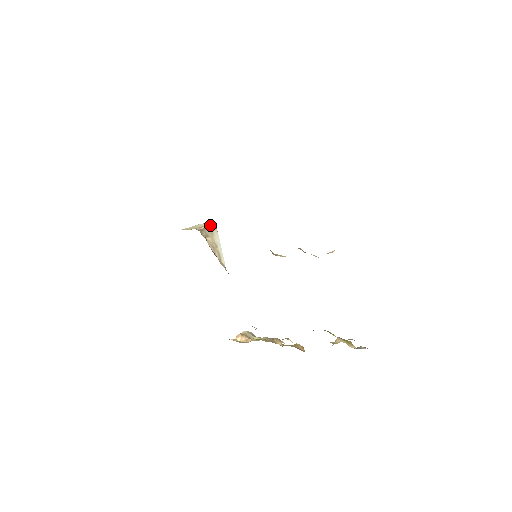
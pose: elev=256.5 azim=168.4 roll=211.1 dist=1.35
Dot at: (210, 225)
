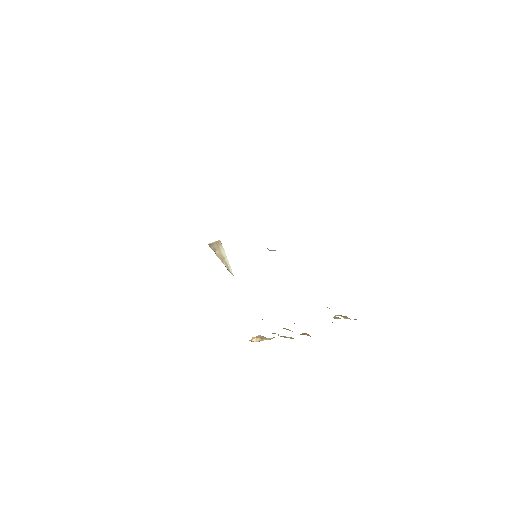
Dot at: (216, 242)
